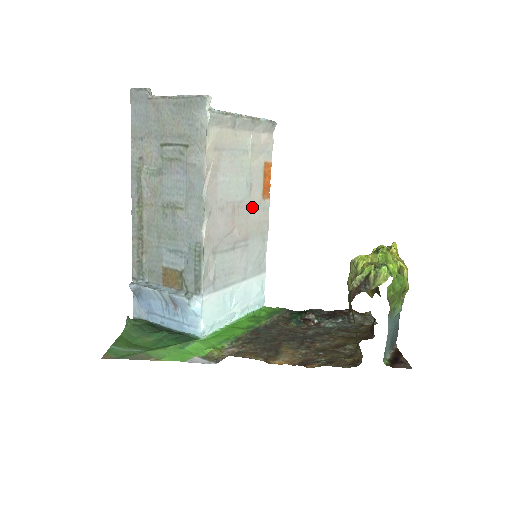
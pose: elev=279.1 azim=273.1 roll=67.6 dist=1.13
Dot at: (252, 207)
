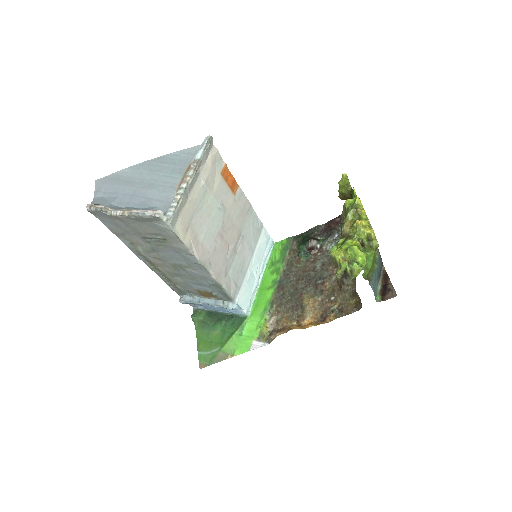
Dot at: (231, 212)
